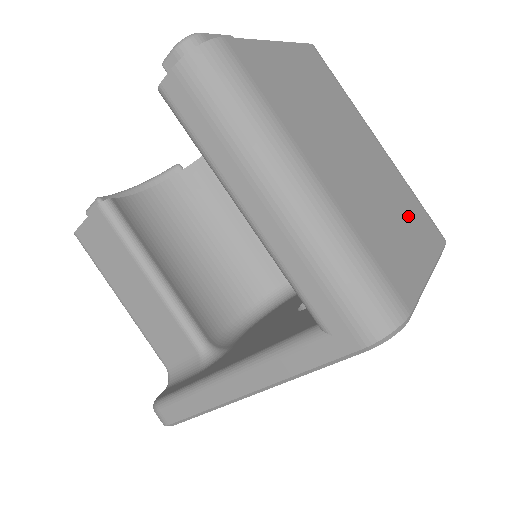
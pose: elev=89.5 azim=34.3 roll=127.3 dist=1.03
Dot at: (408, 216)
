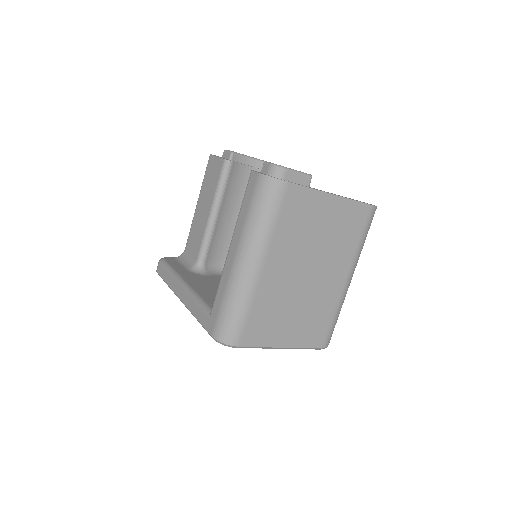
Dot at: (308, 320)
